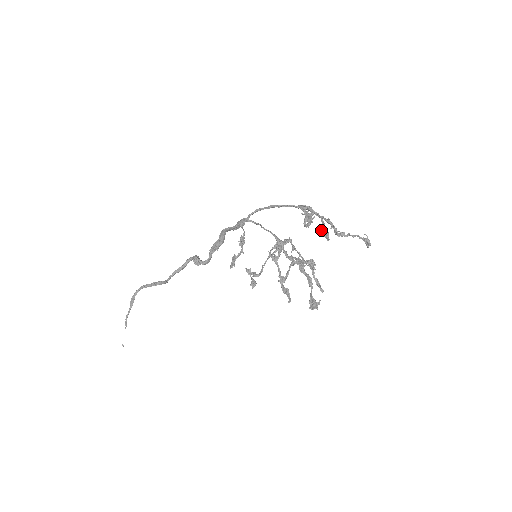
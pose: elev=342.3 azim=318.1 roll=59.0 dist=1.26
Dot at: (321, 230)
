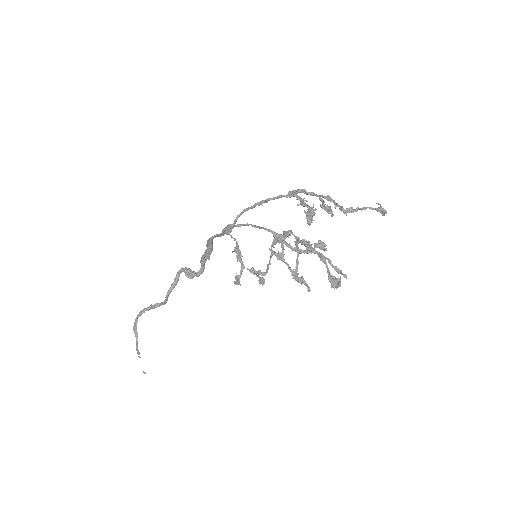
Dot at: occluded
